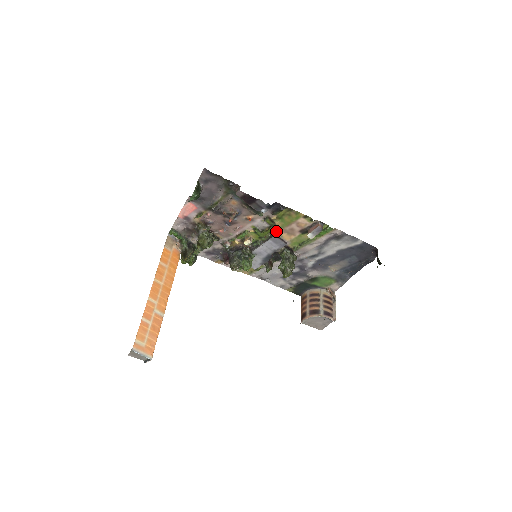
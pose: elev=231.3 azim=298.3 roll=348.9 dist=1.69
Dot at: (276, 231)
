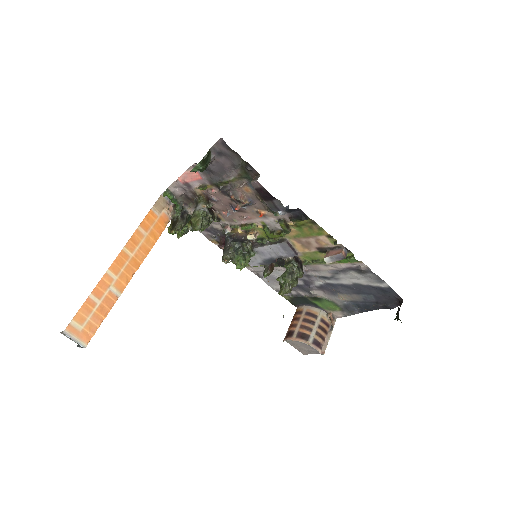
Dot at: (289, 237)
